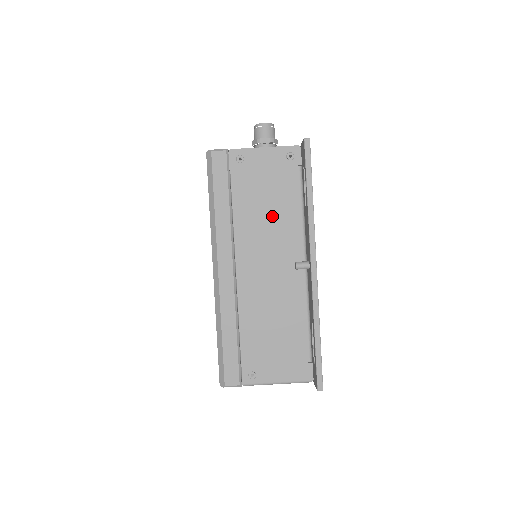
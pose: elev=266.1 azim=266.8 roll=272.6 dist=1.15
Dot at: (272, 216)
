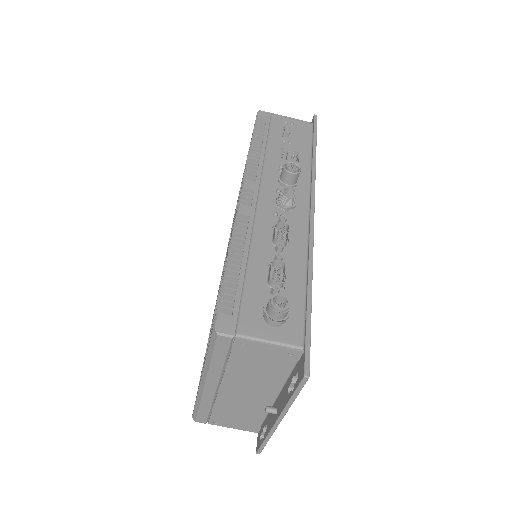
Dot at: (259, 376)
